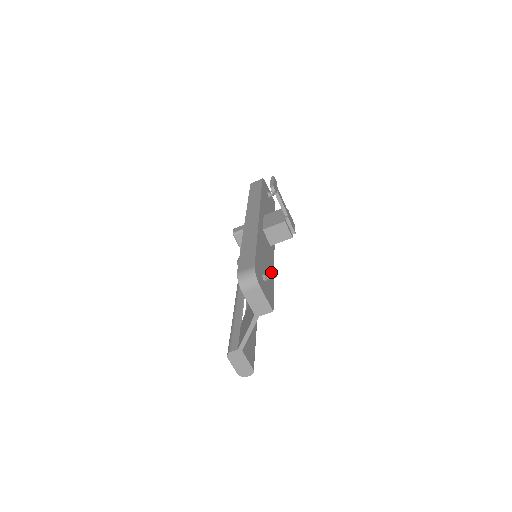
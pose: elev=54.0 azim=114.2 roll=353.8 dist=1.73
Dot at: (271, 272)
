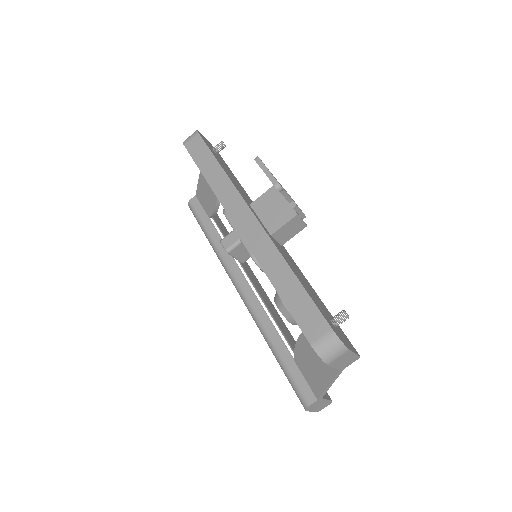
Dot at: (314, 293)
